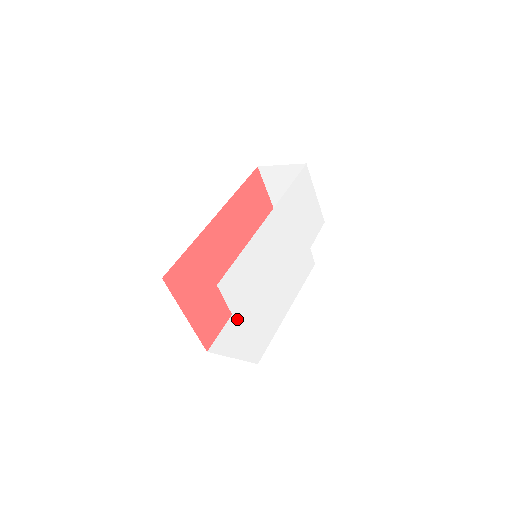
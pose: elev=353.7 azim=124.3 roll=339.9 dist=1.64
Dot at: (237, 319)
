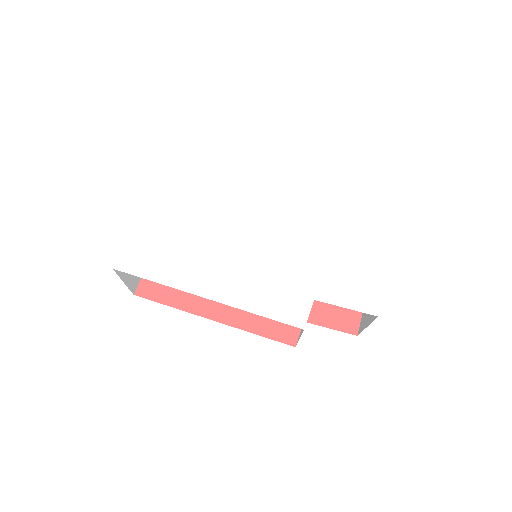
Dot at: (149, 201)
